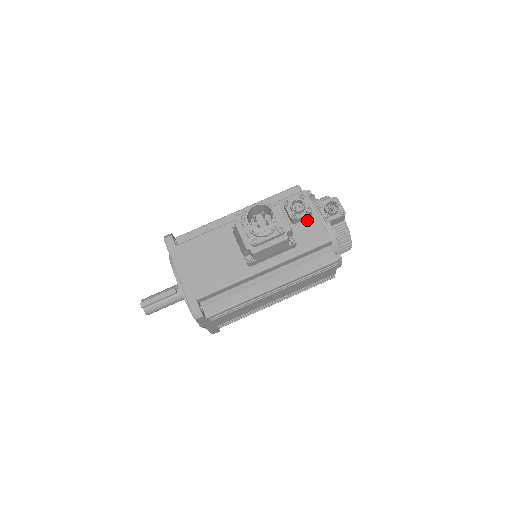
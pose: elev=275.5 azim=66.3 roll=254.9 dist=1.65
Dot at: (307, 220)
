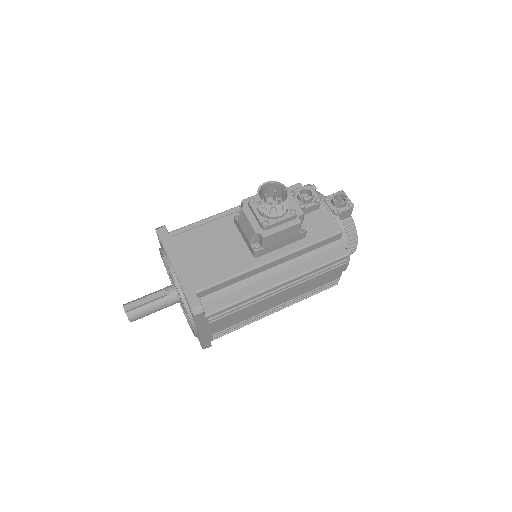
Dot at: (315, 212)
